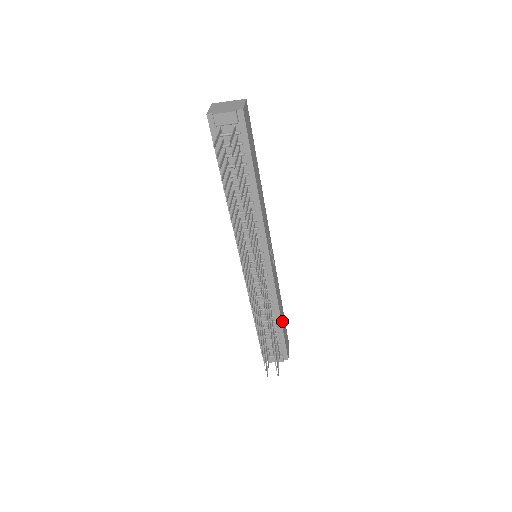
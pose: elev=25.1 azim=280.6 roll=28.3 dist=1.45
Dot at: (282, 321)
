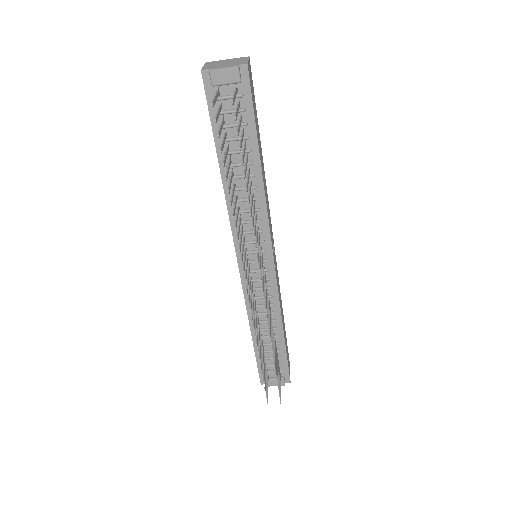
Dot at: (284, 336)
